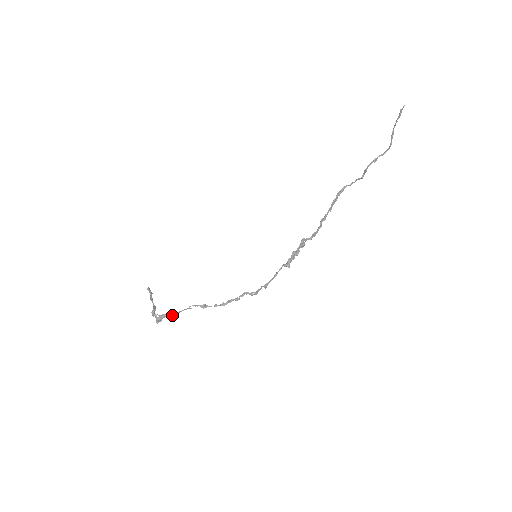
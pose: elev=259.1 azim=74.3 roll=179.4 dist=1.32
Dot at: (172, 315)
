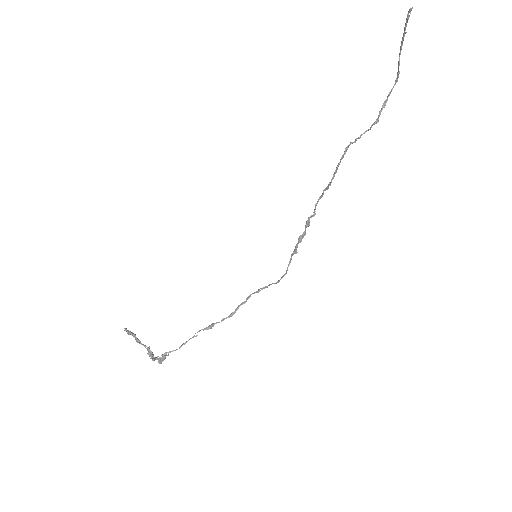
Dot at: occluded
